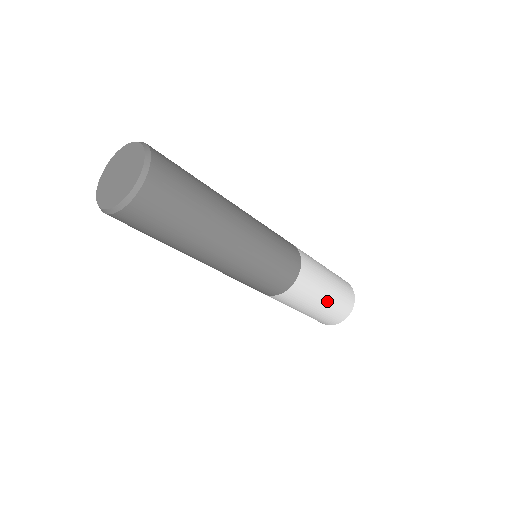
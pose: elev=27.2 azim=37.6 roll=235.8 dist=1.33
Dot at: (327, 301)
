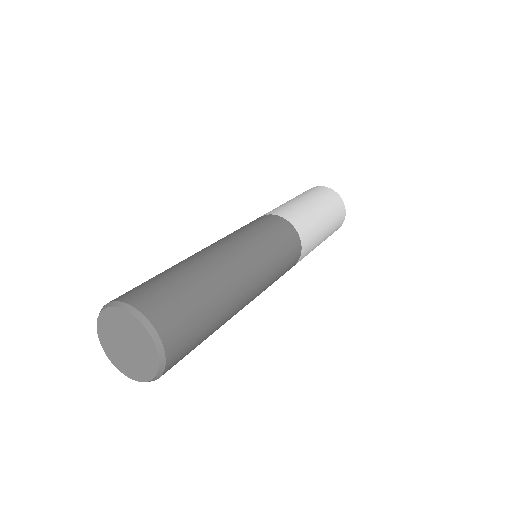
Dot at: (327, 225)
